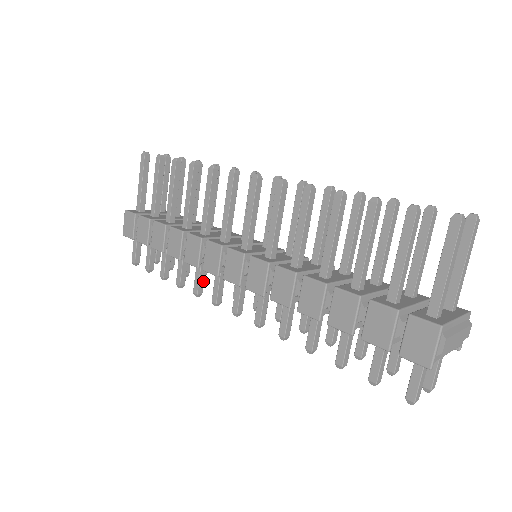
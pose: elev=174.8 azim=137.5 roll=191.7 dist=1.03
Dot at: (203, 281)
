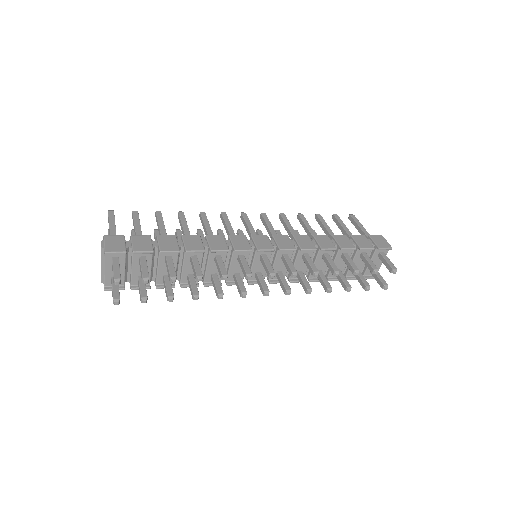
Dot at: occluded
